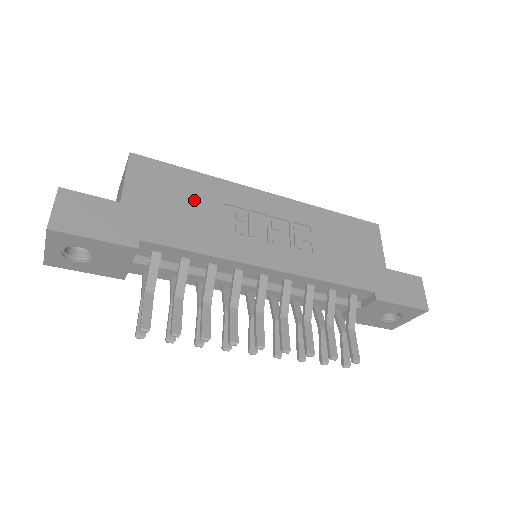
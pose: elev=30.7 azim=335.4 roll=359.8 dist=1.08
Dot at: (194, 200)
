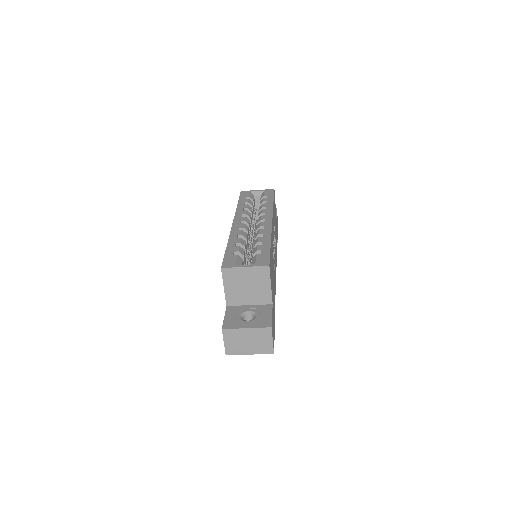
Dot at: occluded
